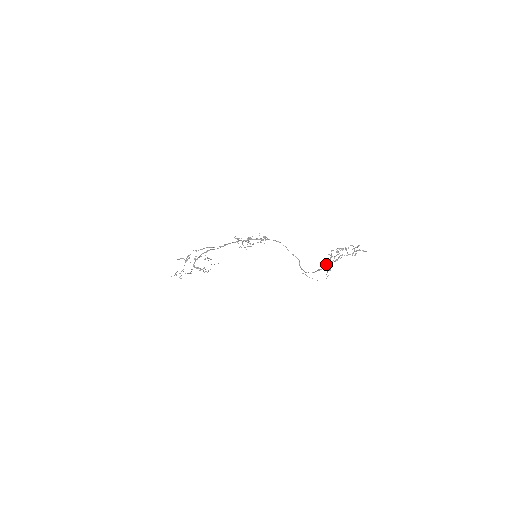
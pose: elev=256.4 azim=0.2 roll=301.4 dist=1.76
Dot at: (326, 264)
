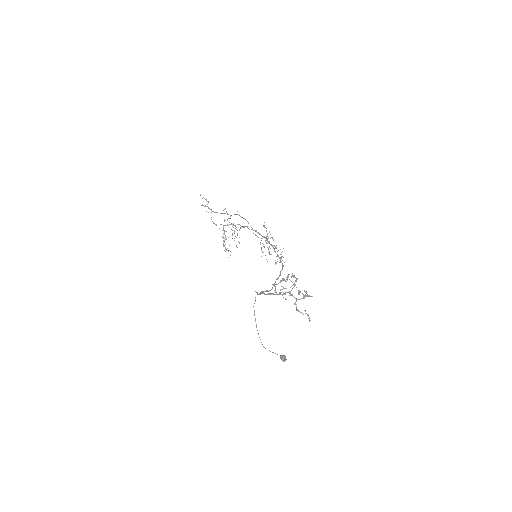
Dot at: (272, 293)
